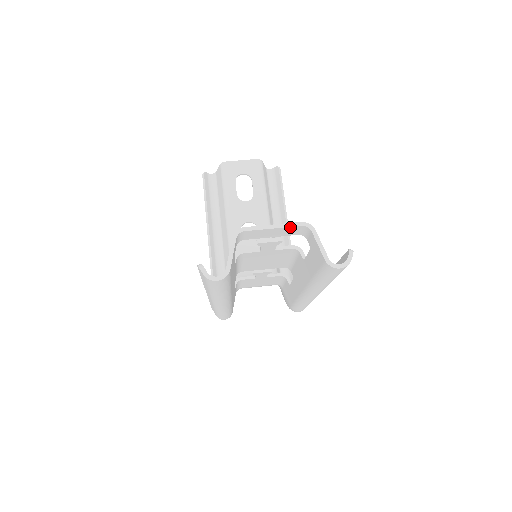
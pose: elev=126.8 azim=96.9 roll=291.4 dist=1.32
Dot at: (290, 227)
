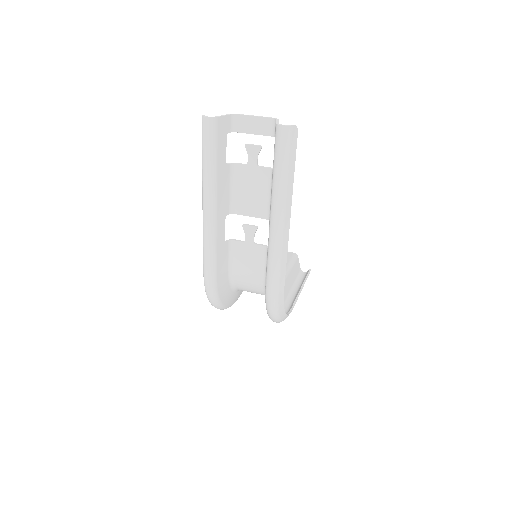
Dot at: (265, 118)
